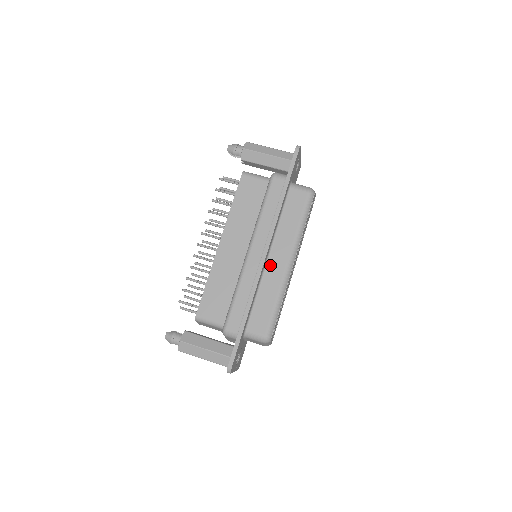
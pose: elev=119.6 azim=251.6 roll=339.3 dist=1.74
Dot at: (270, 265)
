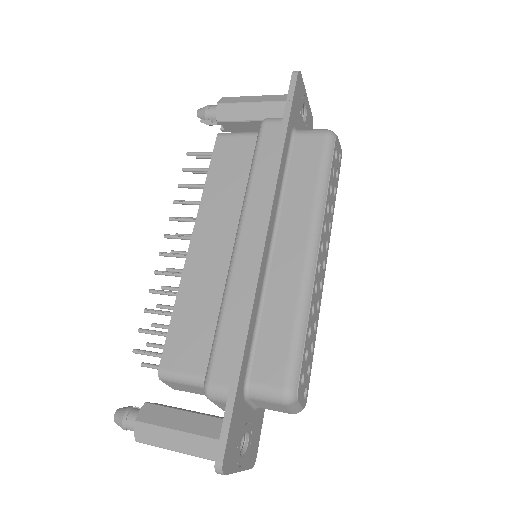
Dot at: (277, 259)
